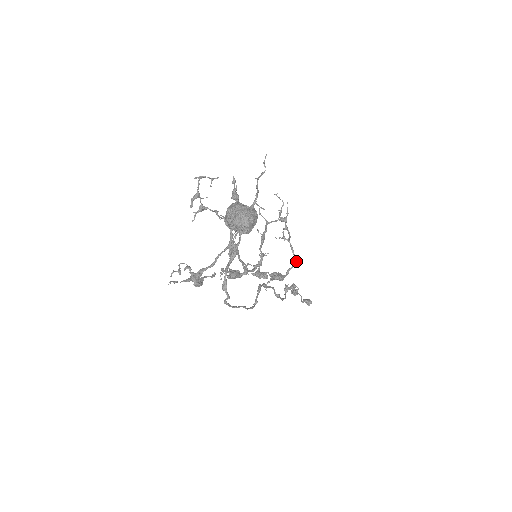
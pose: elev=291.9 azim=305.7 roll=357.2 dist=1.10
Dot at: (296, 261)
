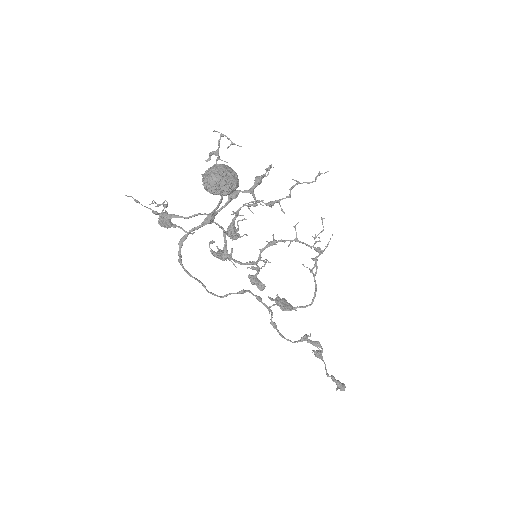
Dot at: (312, 303)
